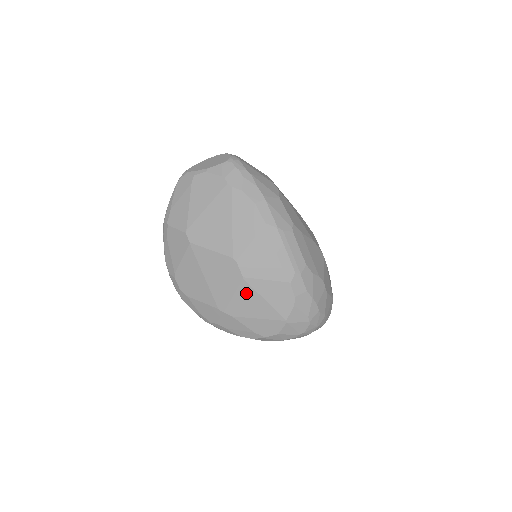
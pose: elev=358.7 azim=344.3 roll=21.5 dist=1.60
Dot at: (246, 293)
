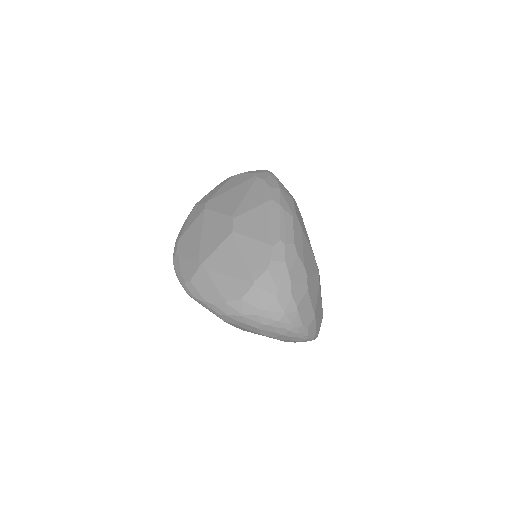
Dot at: (229, 247)
